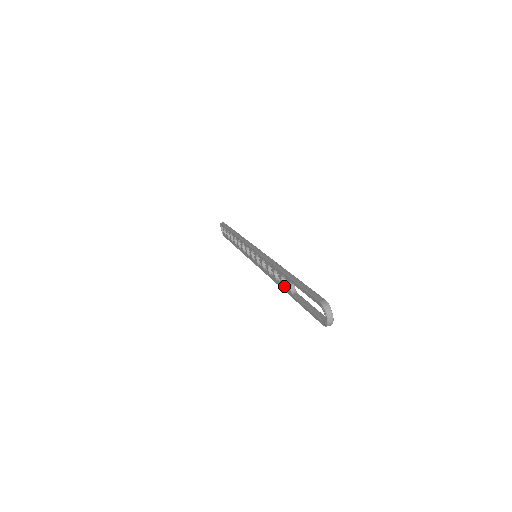
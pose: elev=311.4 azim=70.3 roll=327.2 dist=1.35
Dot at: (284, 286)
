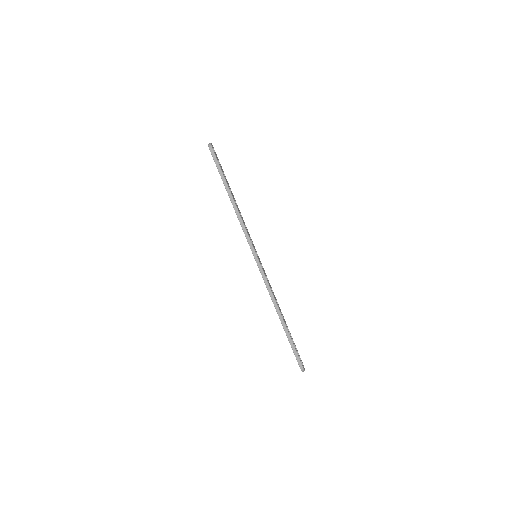
Dot at: occluded
